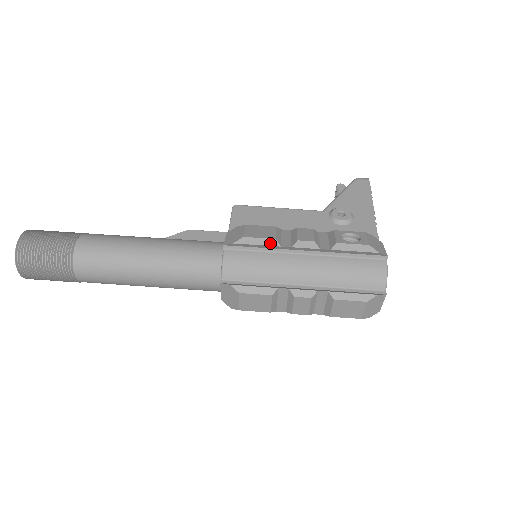
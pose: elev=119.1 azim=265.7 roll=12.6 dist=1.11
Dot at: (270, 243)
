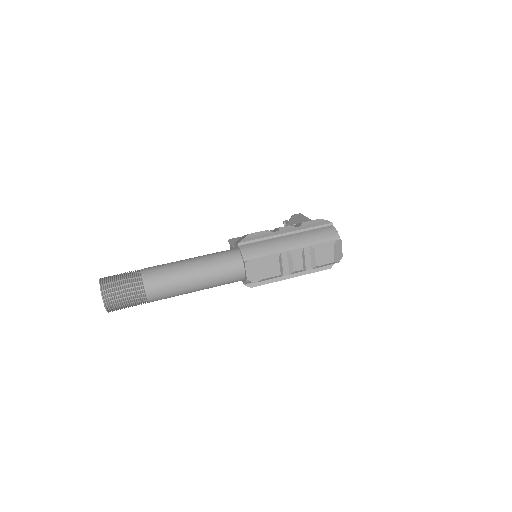
Dot at: (265, 232)
